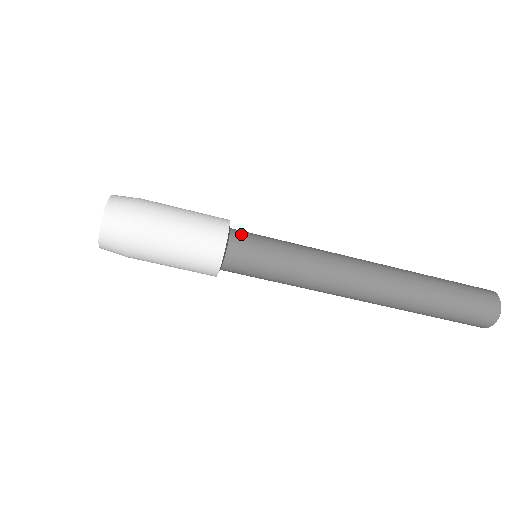
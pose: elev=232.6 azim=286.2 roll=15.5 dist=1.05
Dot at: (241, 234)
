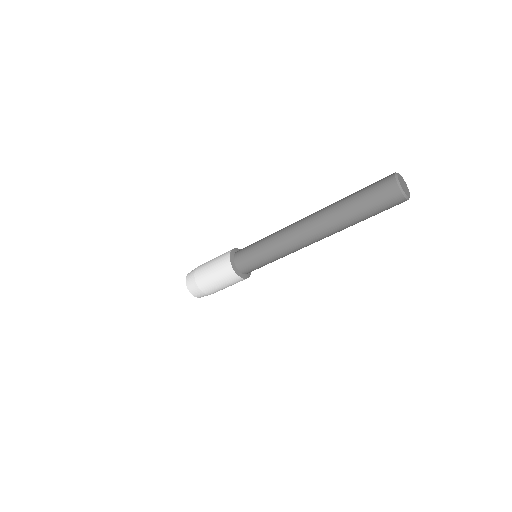
Dot at: (239, 252)
